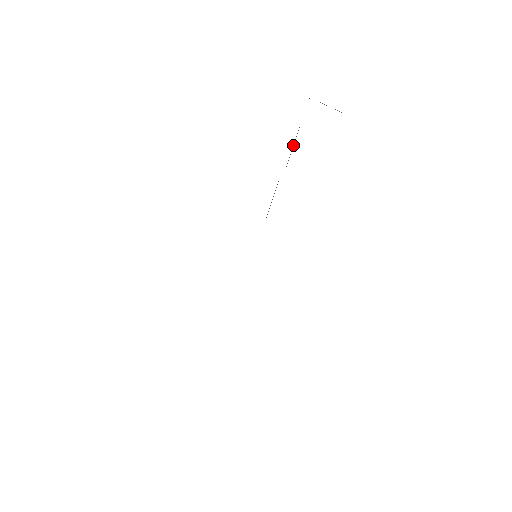
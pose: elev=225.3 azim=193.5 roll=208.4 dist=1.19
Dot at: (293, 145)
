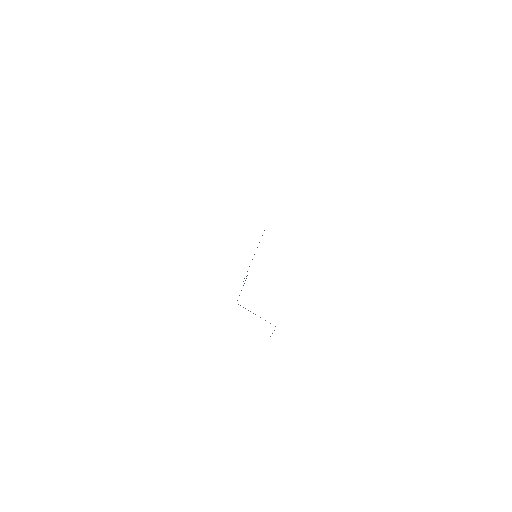
Dot at: occluded
